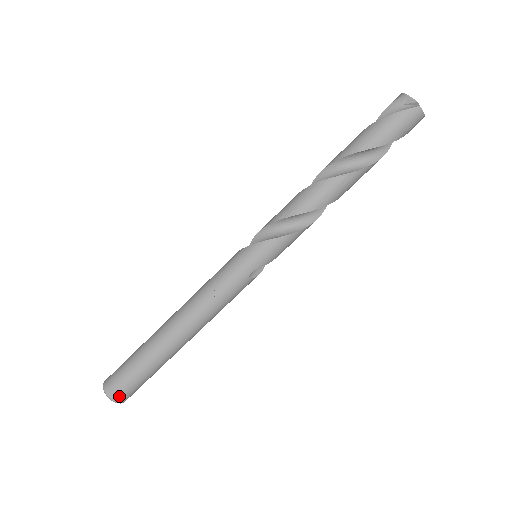
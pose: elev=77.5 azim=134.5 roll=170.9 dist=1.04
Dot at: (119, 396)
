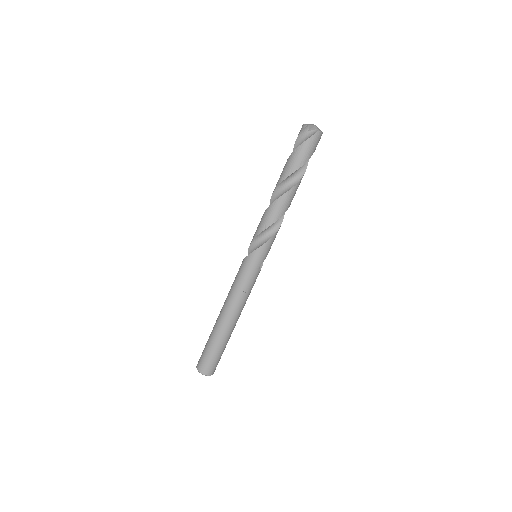
Dot at: (211, 371)
